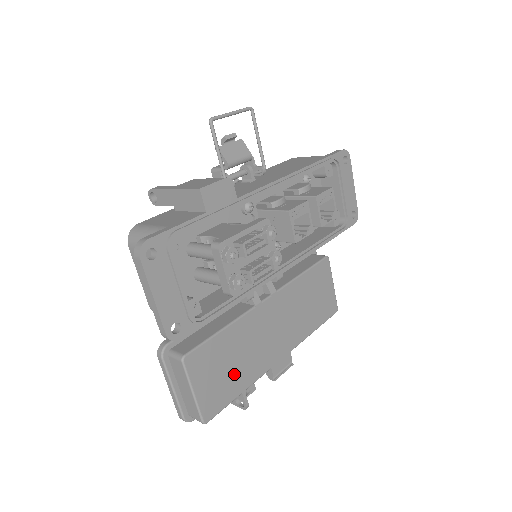
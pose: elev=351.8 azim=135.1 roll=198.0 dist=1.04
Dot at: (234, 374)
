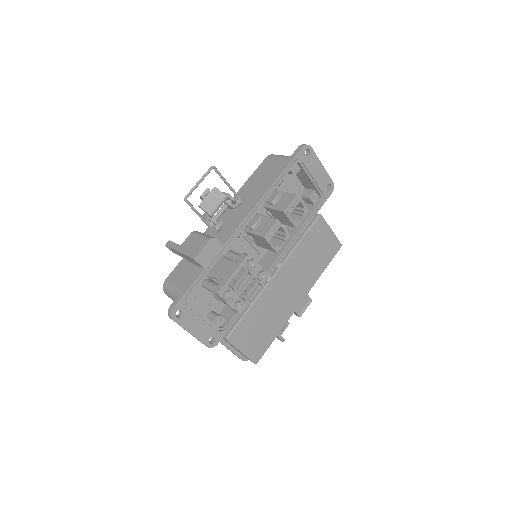
Dot at: (267, 329)
